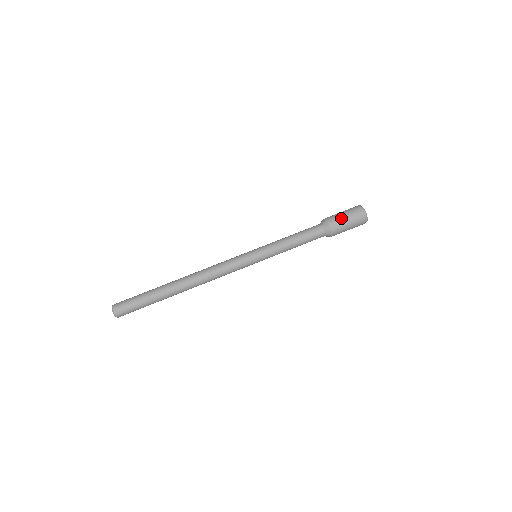
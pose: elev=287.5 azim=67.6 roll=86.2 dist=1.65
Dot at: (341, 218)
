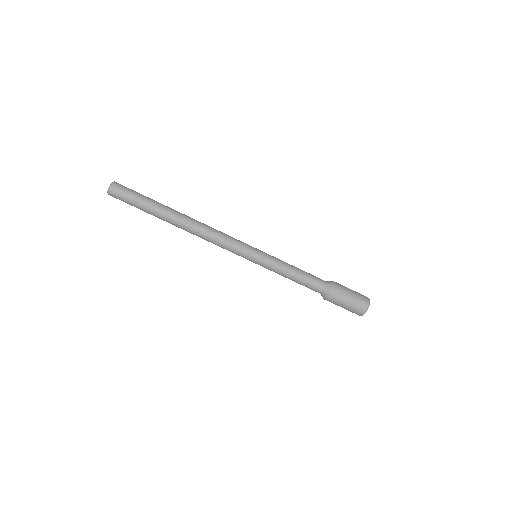
Dot at: (341, 303)
